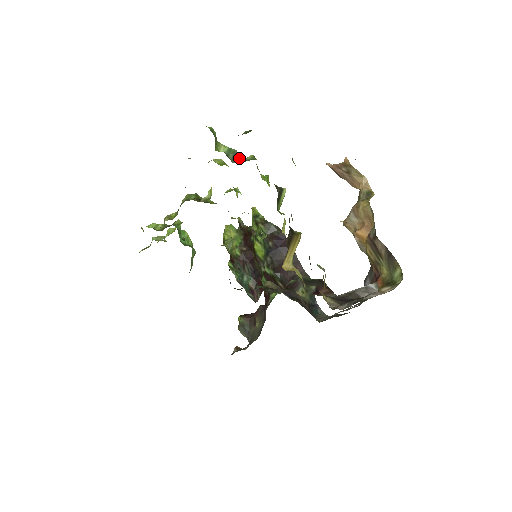
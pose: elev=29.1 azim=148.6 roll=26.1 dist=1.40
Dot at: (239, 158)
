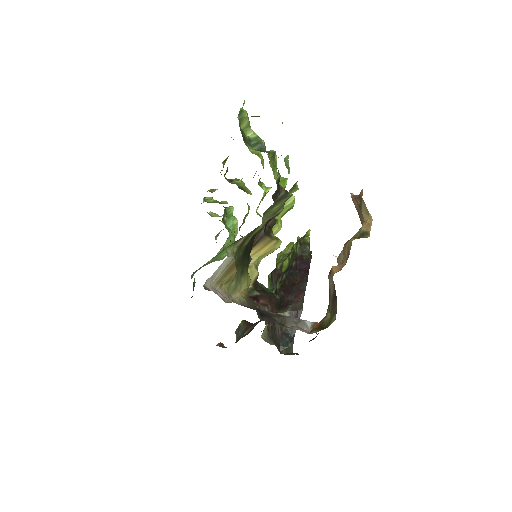
Dot at: (259, 147)
